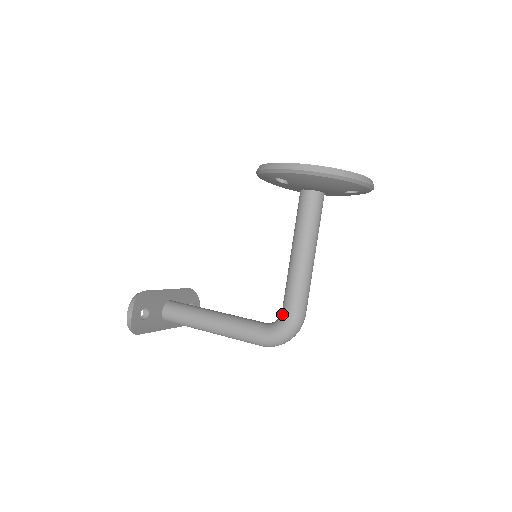
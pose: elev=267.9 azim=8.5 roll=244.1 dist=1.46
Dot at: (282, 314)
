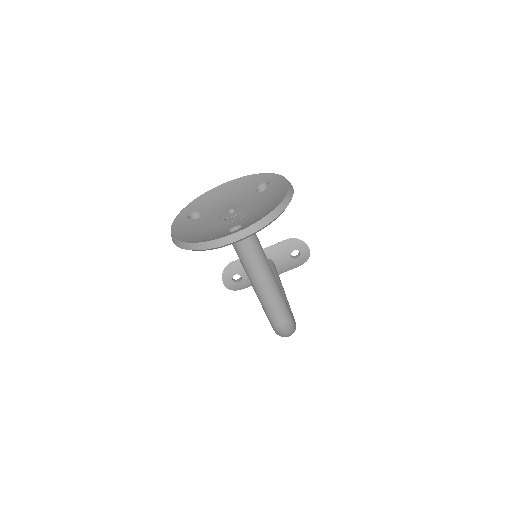
Dot at: occluded
